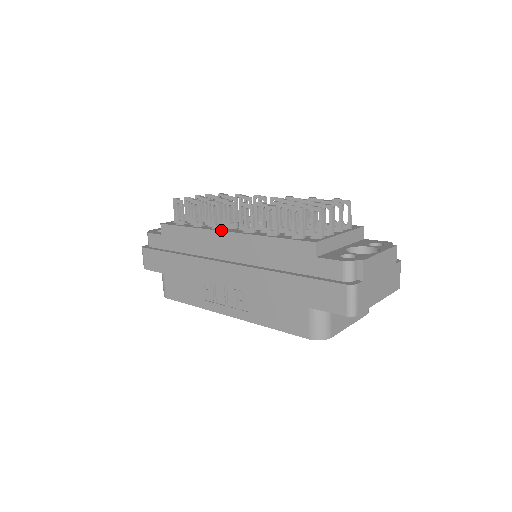
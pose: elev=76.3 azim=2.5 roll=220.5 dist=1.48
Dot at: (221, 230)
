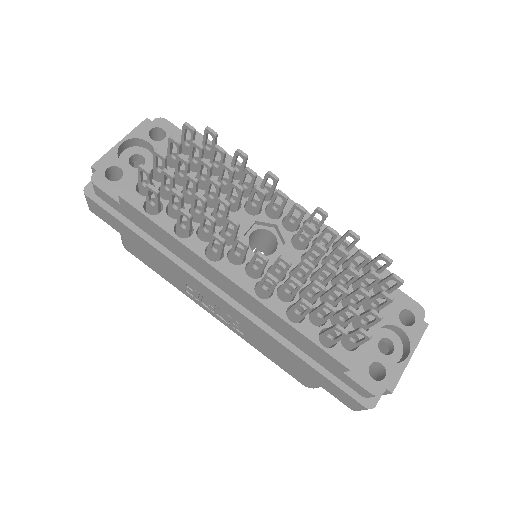
Dot at: (223, 272)
